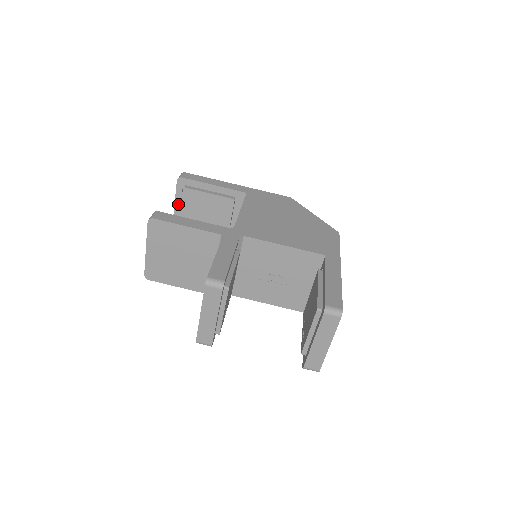
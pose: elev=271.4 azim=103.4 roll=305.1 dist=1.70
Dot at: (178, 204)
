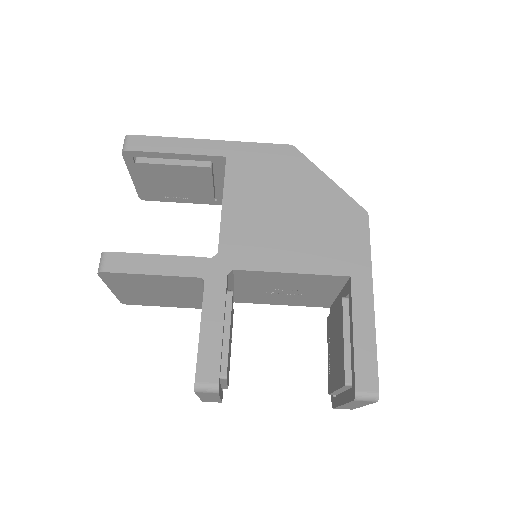
Dot at: (135, 176)
